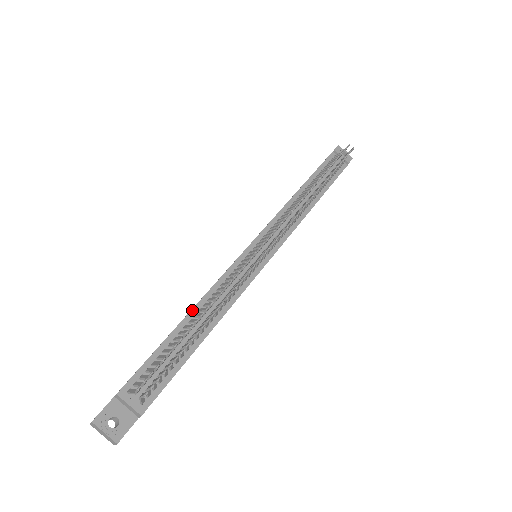
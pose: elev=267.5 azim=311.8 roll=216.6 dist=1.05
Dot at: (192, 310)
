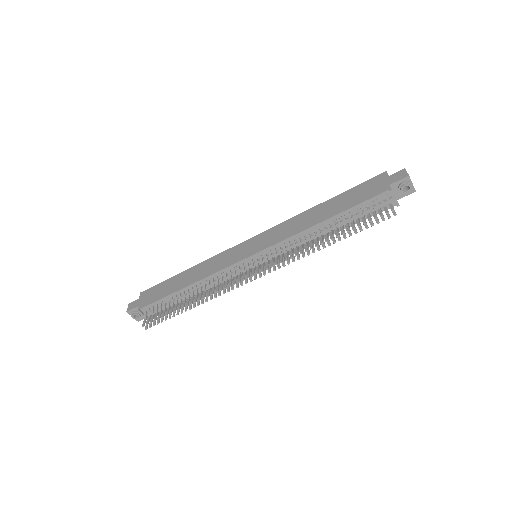
Dot at: (191, 285)
